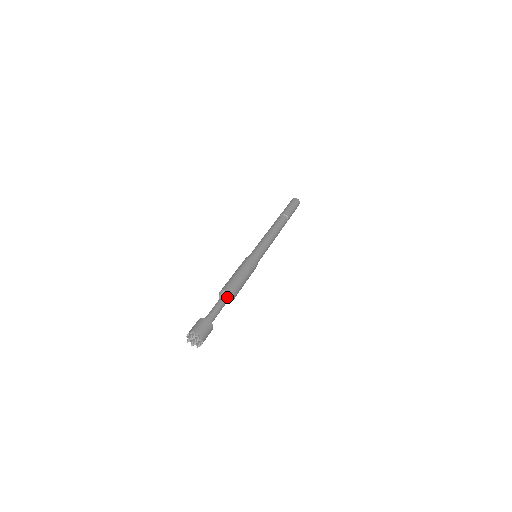
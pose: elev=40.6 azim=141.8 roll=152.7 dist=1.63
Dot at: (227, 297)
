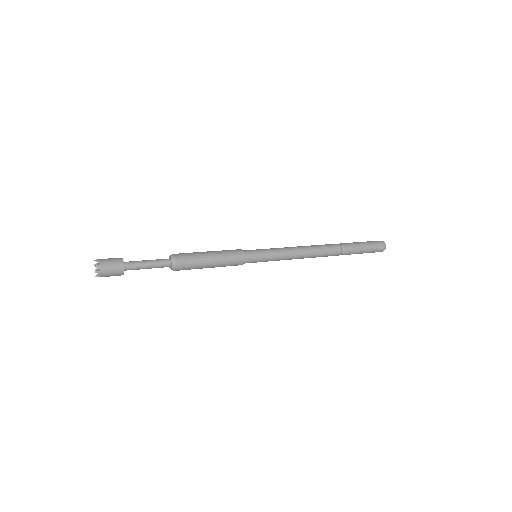
Dot at: (170, 258)
